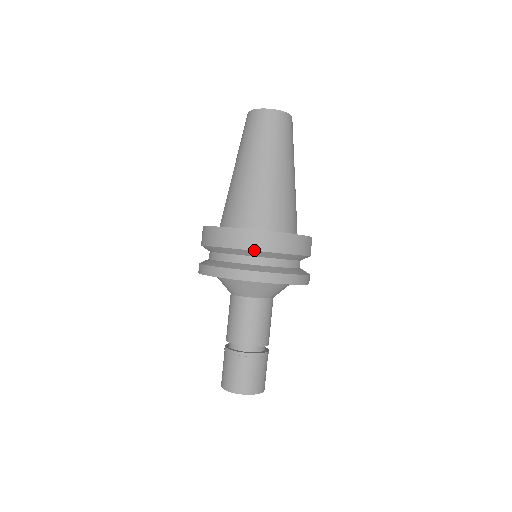
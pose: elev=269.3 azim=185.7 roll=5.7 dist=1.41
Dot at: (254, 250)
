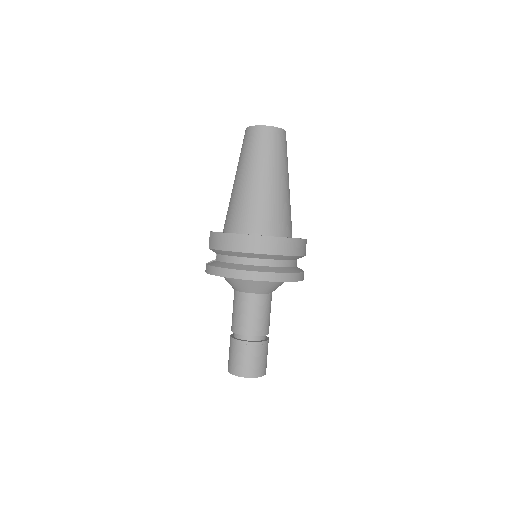
Dot at: (265, 254)
